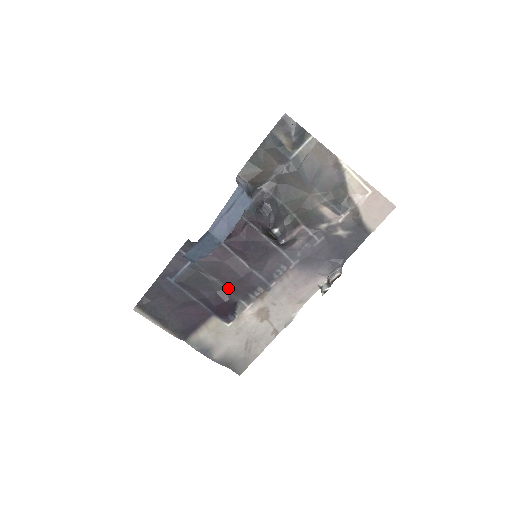
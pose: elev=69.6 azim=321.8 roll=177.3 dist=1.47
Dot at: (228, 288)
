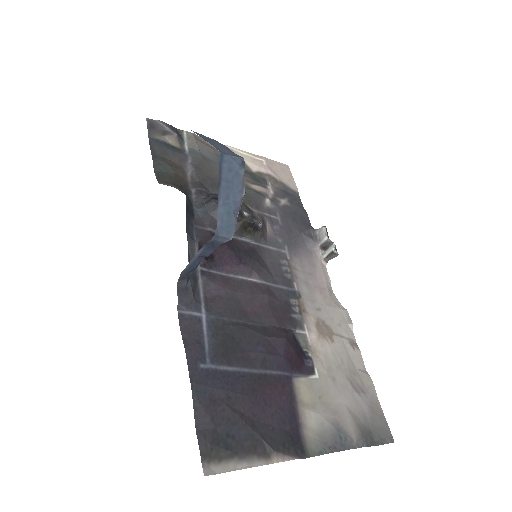
Dot at: (269, 324)
